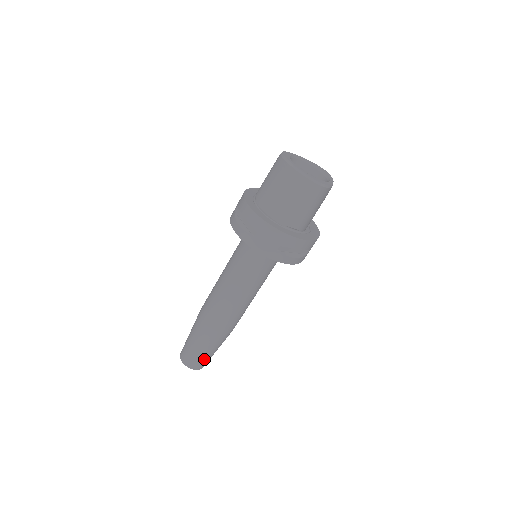
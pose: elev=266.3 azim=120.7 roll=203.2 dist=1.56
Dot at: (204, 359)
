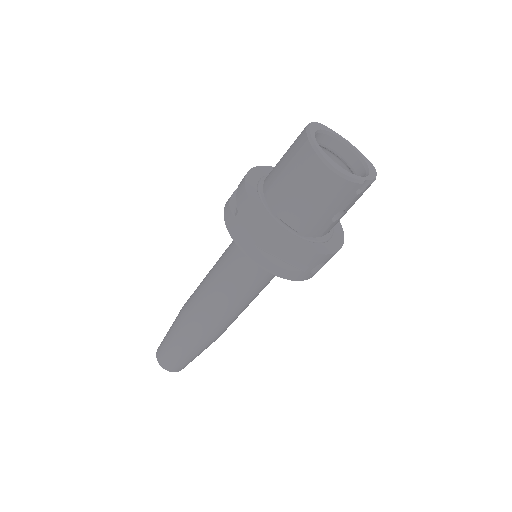
Dot at: (174, 361)
